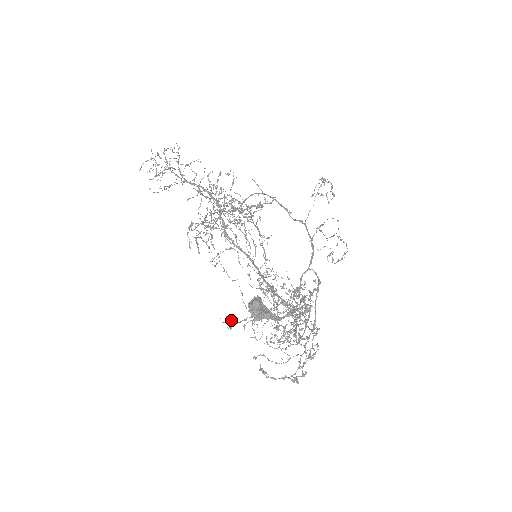
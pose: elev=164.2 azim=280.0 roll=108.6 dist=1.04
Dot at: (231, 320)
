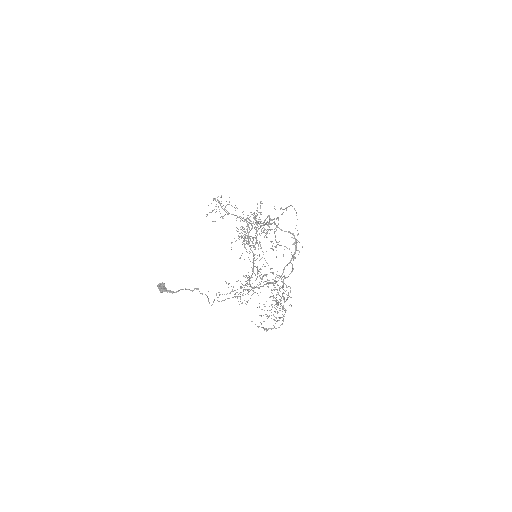
Dot at: occluded
